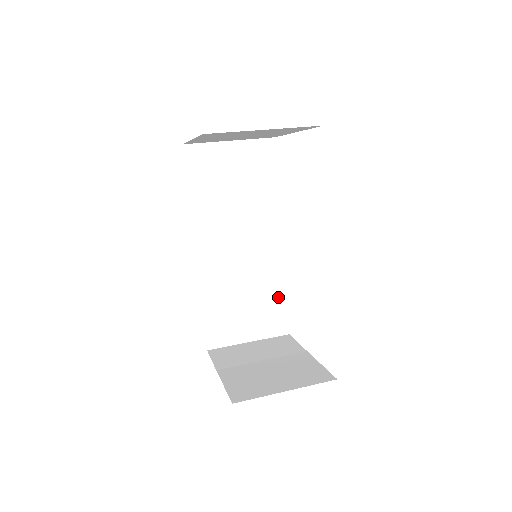
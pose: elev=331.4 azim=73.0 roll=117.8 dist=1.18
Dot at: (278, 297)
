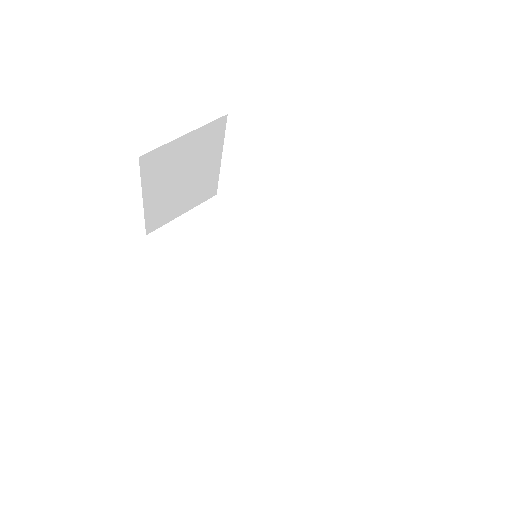
Dot at: (314, 310)
